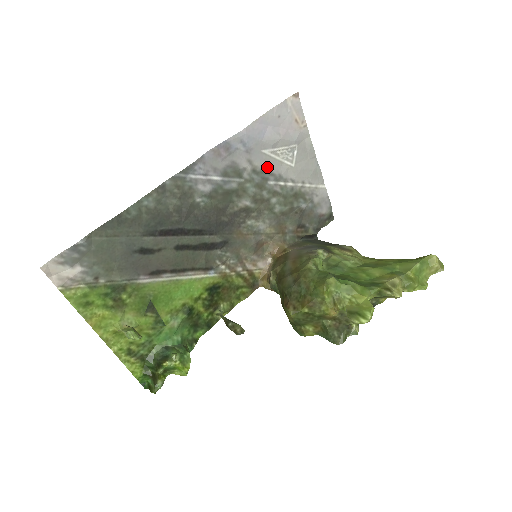
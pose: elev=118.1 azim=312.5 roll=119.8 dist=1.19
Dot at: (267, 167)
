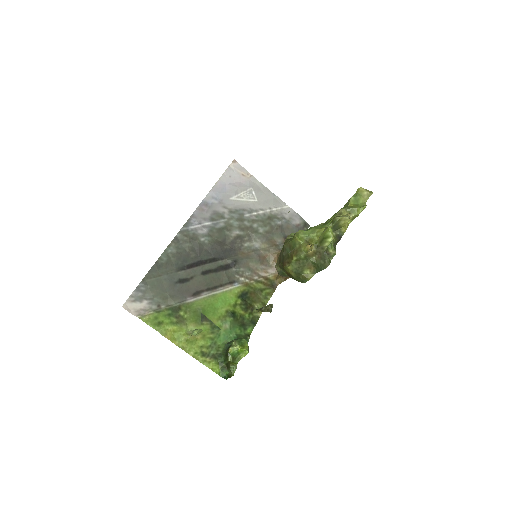
Dot at: (239, 207)
